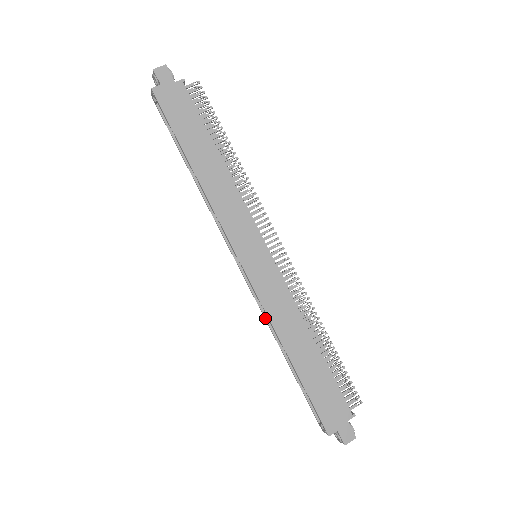
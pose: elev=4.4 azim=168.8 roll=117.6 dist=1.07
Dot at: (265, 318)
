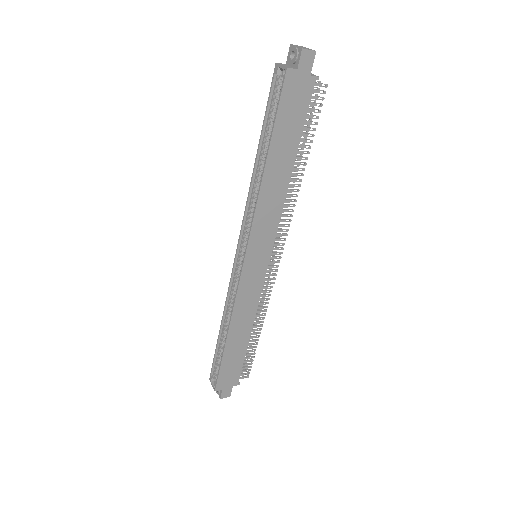
Dot at: (227, 298)
